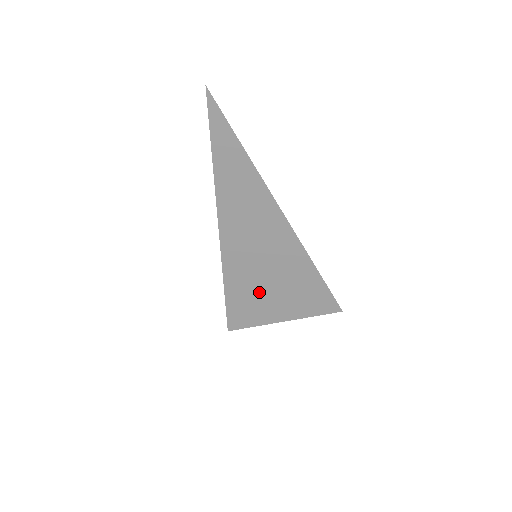
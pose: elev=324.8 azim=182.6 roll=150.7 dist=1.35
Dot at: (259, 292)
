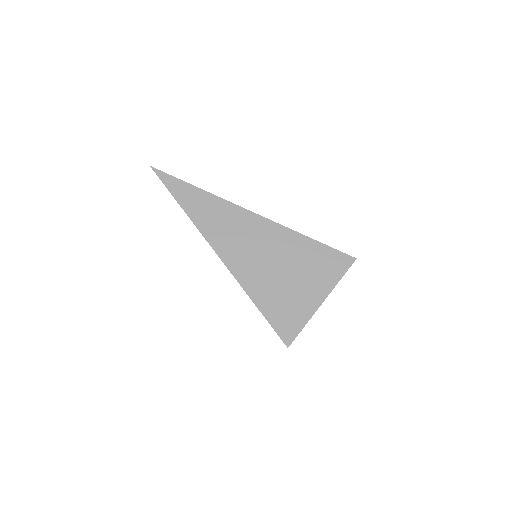
Dot at: (282, 287)
